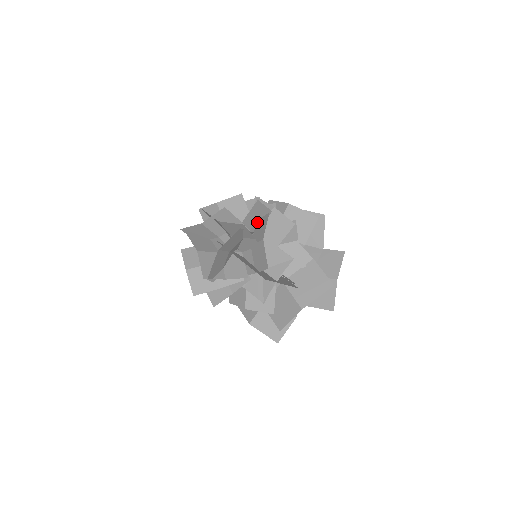
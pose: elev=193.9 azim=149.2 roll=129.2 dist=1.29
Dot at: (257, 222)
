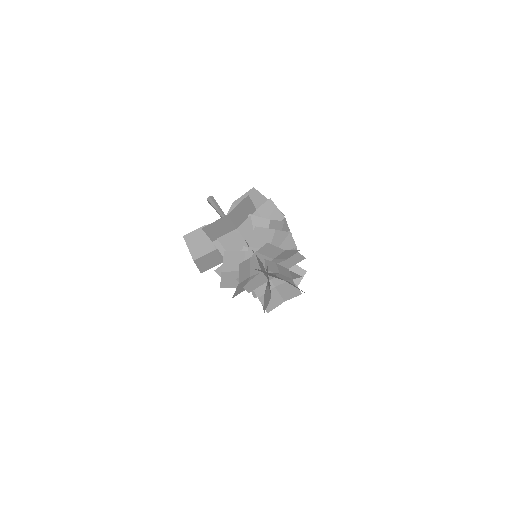
Dot at: occluded
